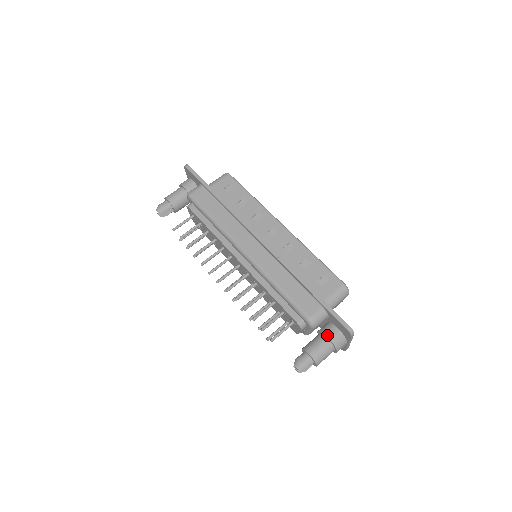
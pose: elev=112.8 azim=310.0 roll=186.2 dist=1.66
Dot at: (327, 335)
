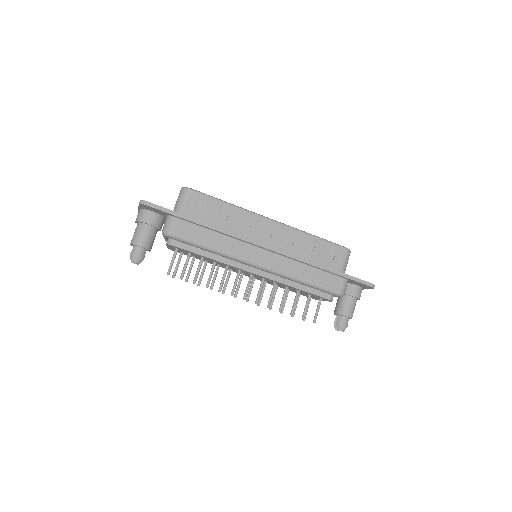
Dot at: (352, 295)
